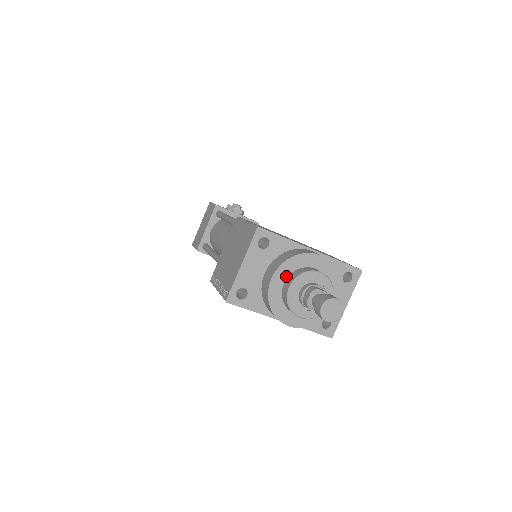
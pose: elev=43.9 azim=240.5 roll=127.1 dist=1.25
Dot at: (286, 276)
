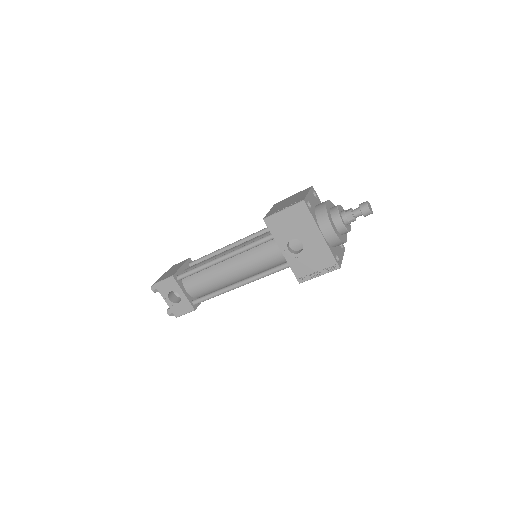
Dot at: (331, 207)
